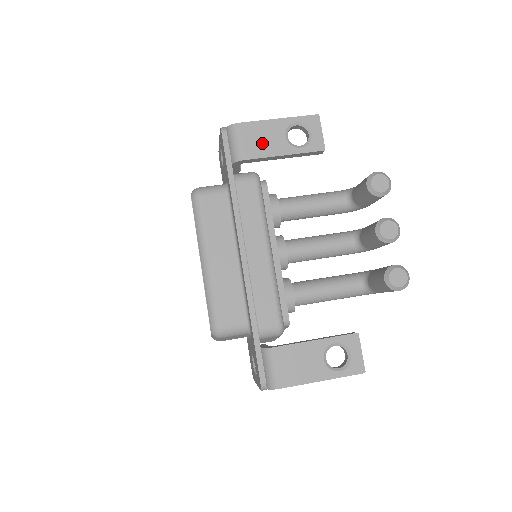
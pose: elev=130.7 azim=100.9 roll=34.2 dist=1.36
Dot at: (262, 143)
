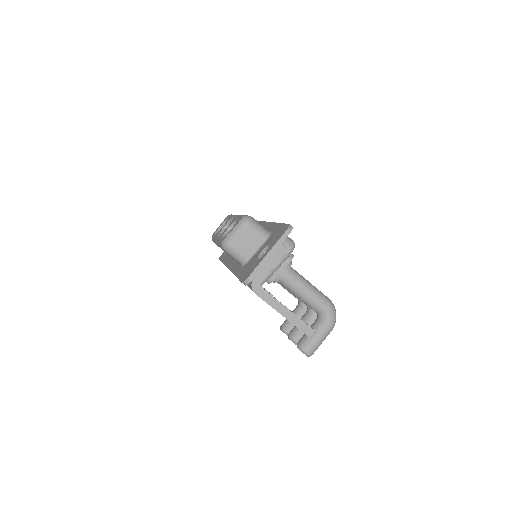
Dot at: occluded
